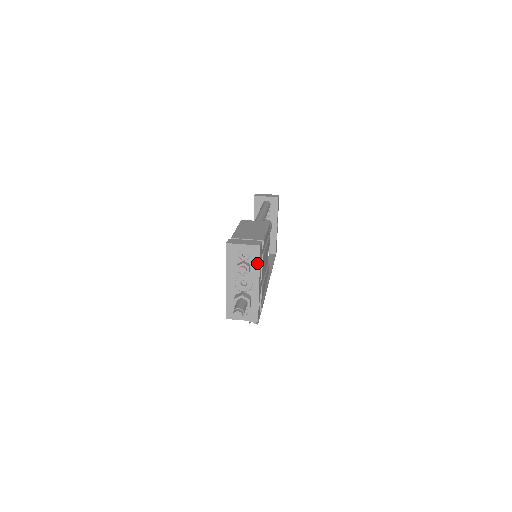
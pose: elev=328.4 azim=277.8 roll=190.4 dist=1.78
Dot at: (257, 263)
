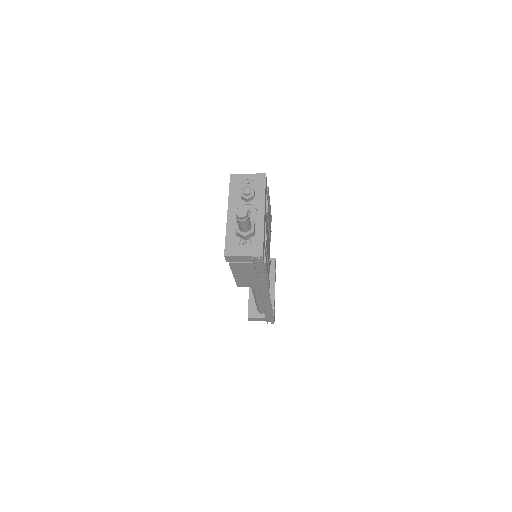
Dot at: (262, 191)
